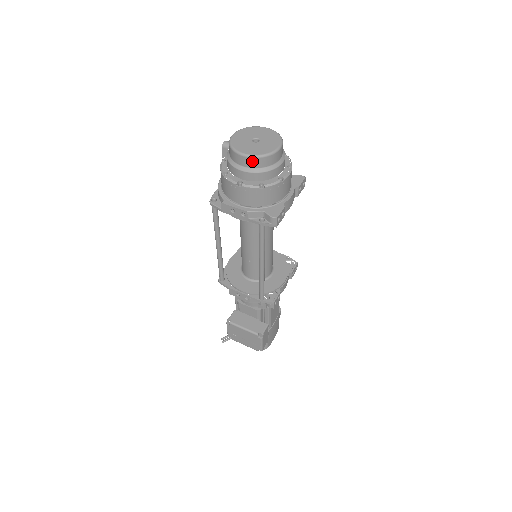
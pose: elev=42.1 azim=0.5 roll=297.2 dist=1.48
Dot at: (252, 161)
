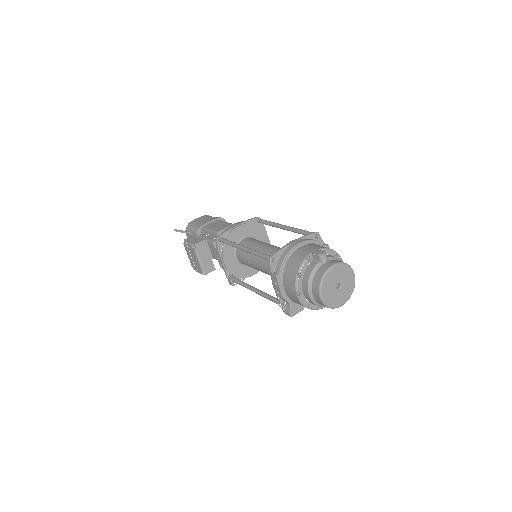
Dot at: (320, 302)
